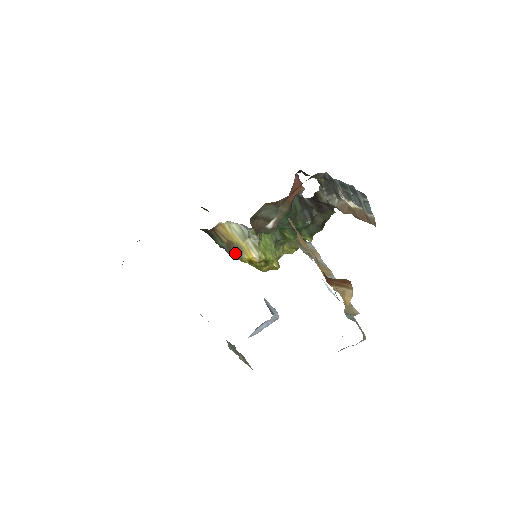
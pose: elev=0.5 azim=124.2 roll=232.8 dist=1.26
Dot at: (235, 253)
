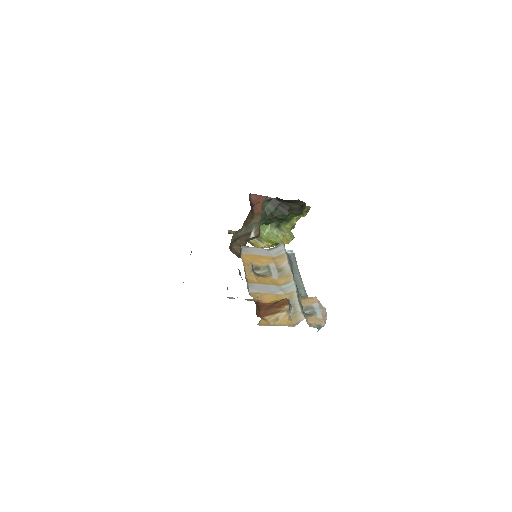
Dot at: (252, 245)
